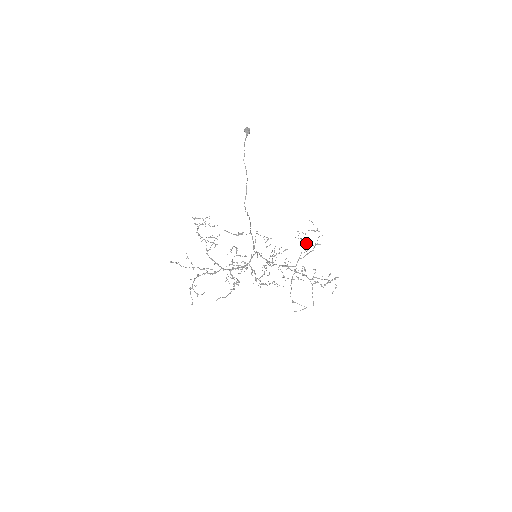
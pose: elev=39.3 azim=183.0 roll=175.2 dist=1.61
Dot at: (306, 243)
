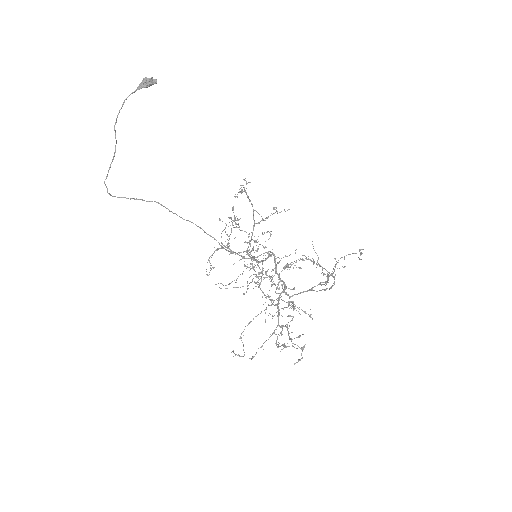
Dot at: occluded
